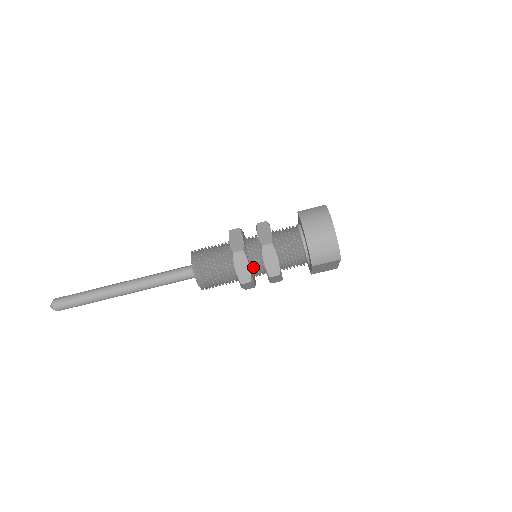
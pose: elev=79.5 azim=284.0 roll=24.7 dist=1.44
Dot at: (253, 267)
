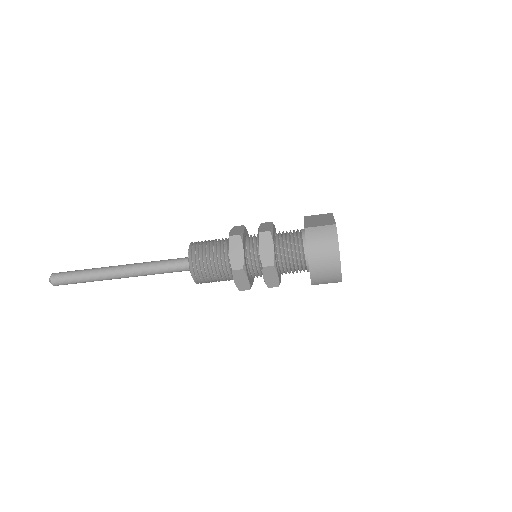
Dot at: (252, 275)
